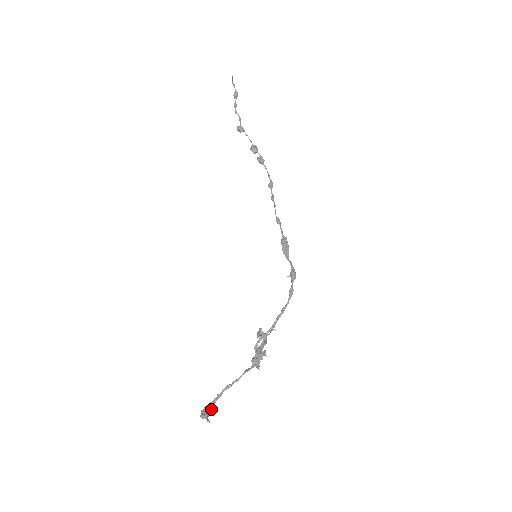
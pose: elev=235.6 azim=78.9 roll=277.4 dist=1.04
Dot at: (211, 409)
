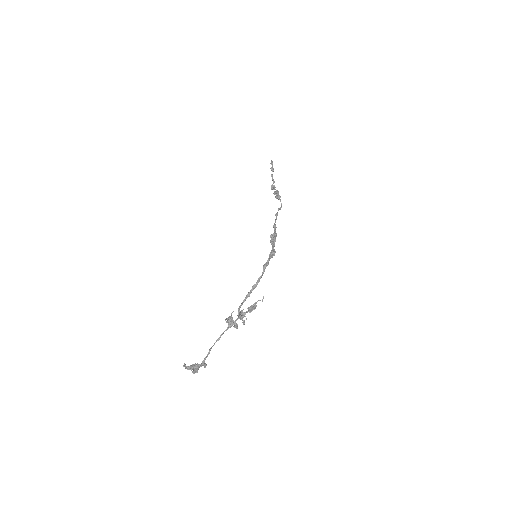
Dot at: (200, 366)
